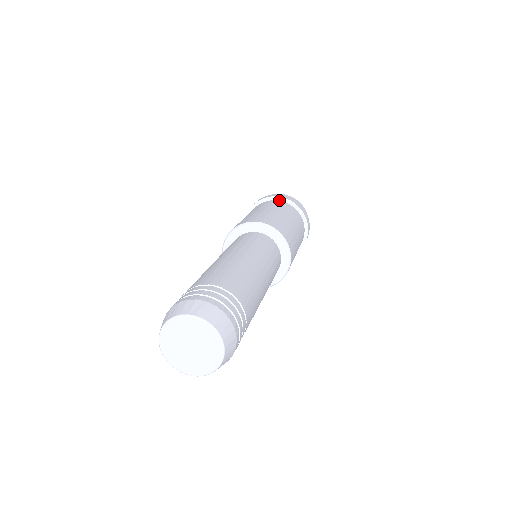
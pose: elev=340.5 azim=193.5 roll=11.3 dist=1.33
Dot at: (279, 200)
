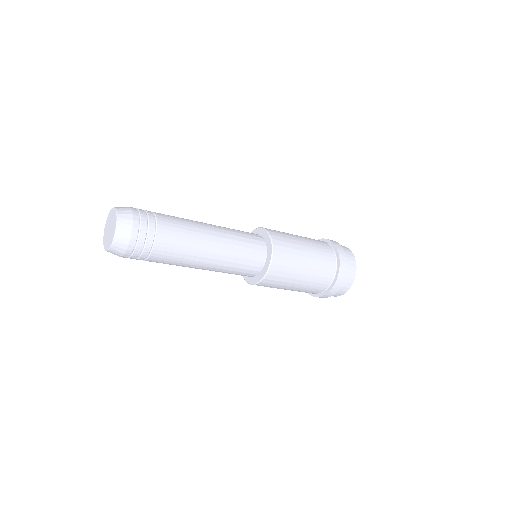
Dot at: occluded
